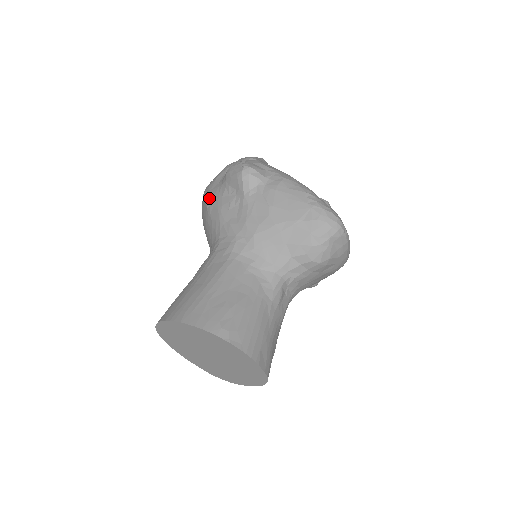
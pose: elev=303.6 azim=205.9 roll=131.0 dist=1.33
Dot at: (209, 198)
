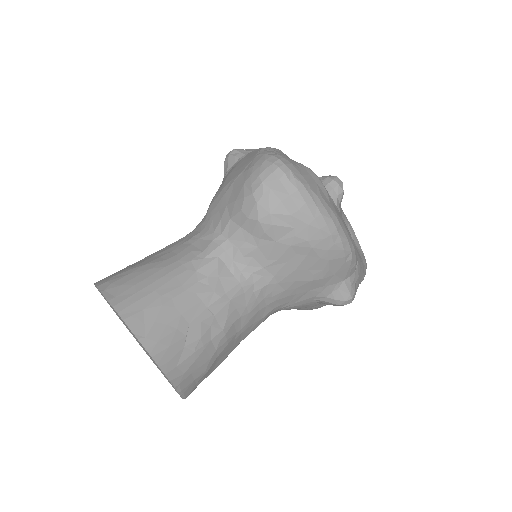
Dot at: occluded
